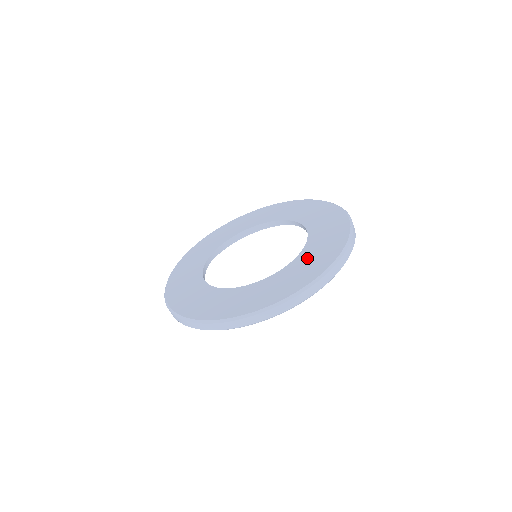
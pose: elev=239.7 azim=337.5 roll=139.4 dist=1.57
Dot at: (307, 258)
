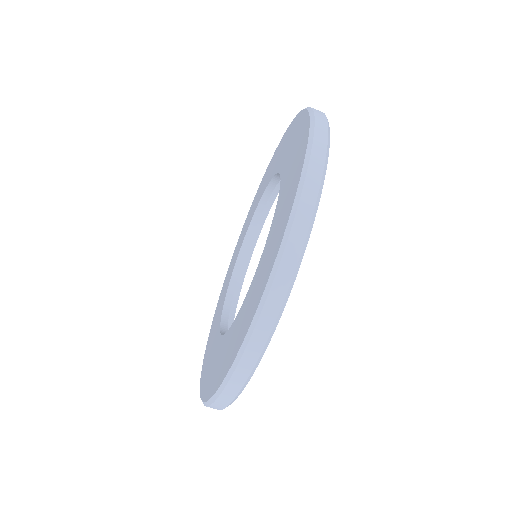
Dot at: (278, 215)
